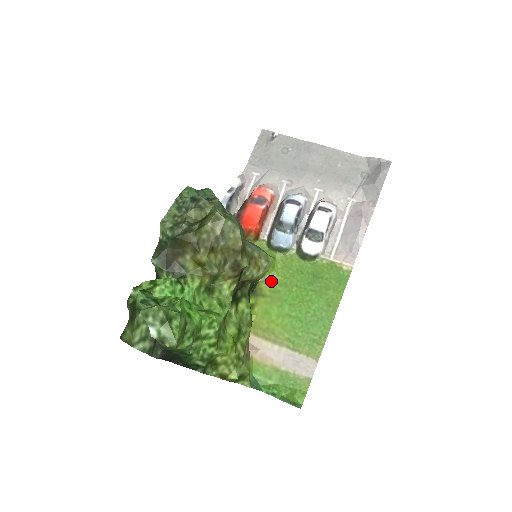
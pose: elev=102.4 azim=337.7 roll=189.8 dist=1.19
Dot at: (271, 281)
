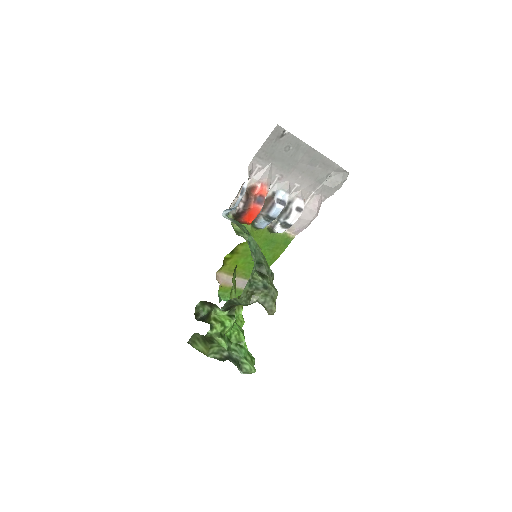
Dot at: (245, 245)
